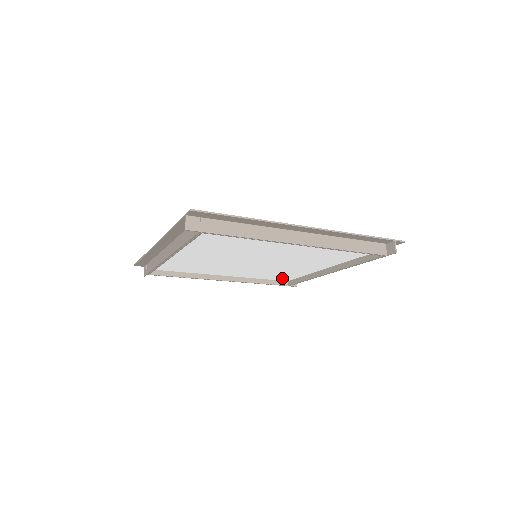
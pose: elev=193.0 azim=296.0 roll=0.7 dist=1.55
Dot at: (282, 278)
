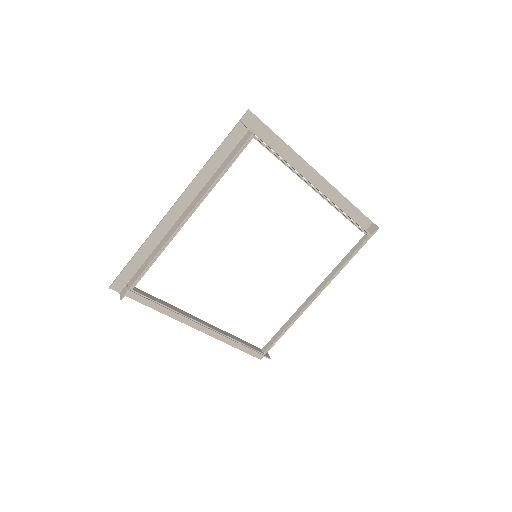
Dot at: (260, 336)
